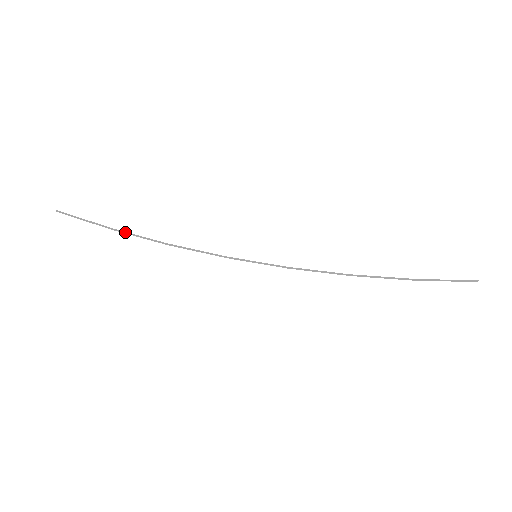
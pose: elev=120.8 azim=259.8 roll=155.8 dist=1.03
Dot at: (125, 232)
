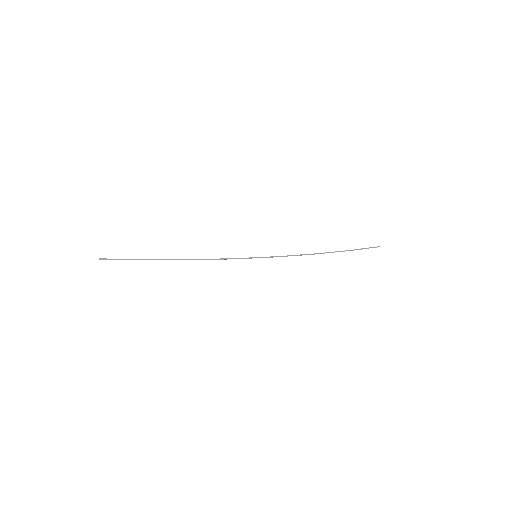
Dot at: (159, 259)
